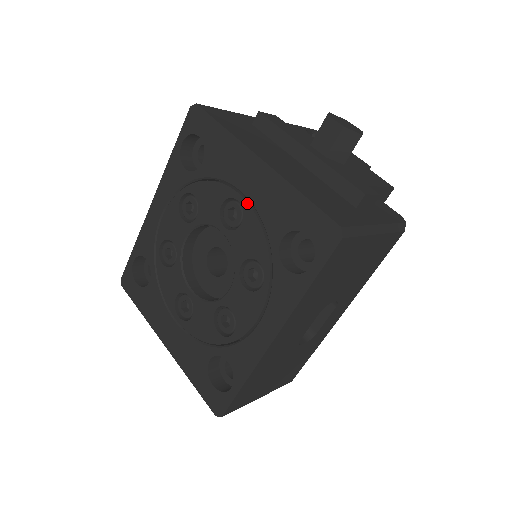
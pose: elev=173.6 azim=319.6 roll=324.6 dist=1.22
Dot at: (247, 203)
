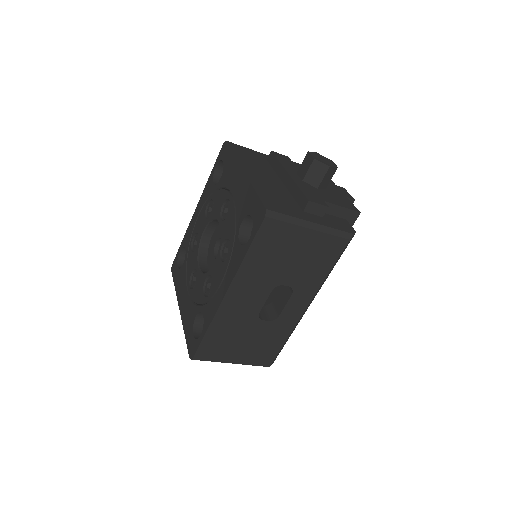
Dot at: (233, 201)
